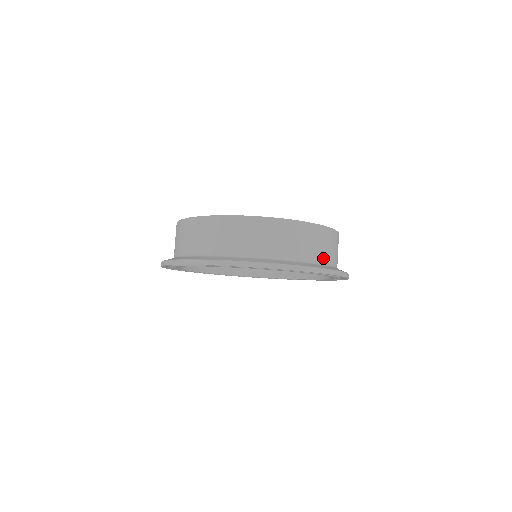
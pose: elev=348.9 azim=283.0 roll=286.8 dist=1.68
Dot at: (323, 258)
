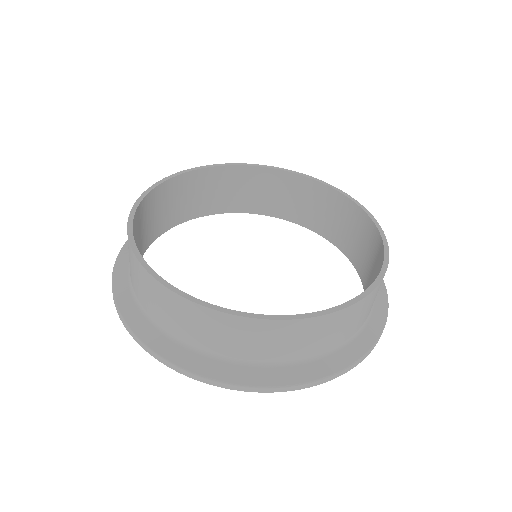
Dot at: (297, 354)
